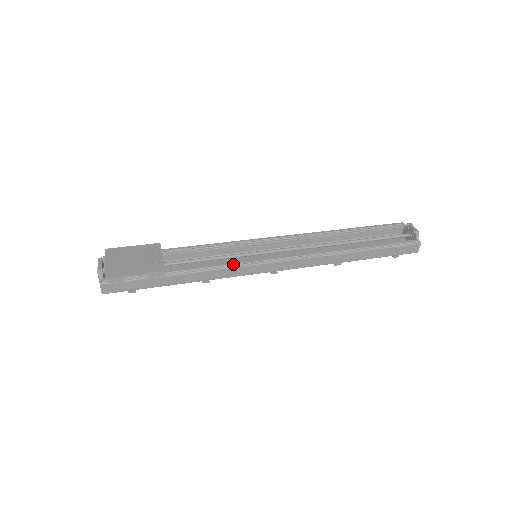
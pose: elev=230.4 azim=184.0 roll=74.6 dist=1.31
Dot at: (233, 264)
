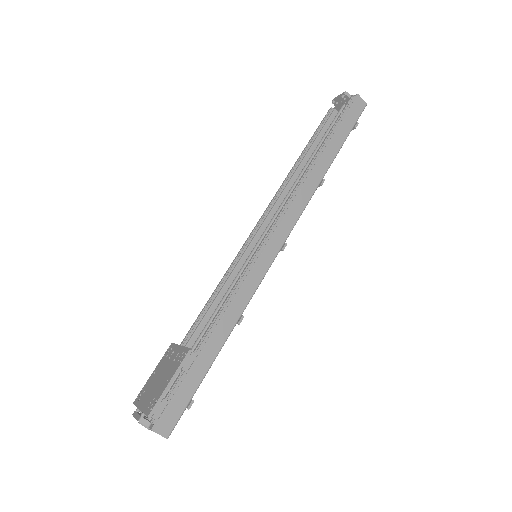
Dot at: (240, 278)
